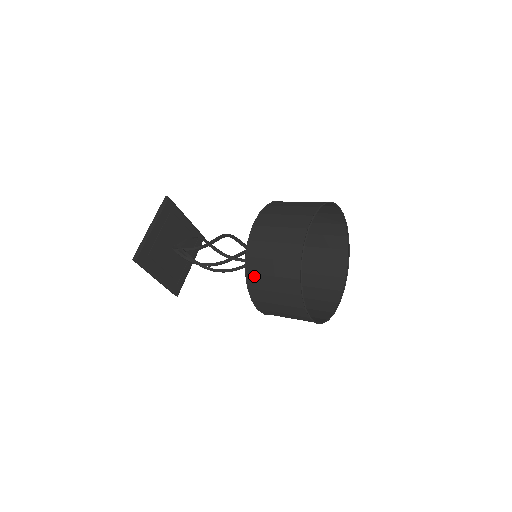
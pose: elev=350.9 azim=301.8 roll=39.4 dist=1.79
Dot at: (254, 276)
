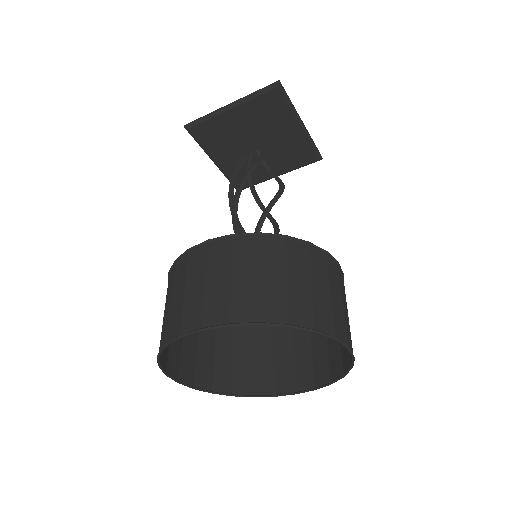
Dot at: occluded
